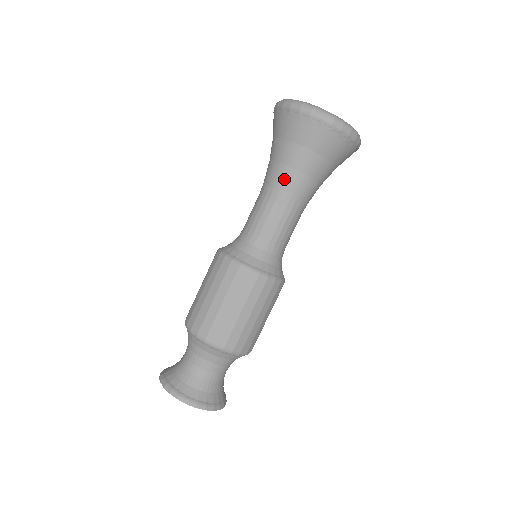
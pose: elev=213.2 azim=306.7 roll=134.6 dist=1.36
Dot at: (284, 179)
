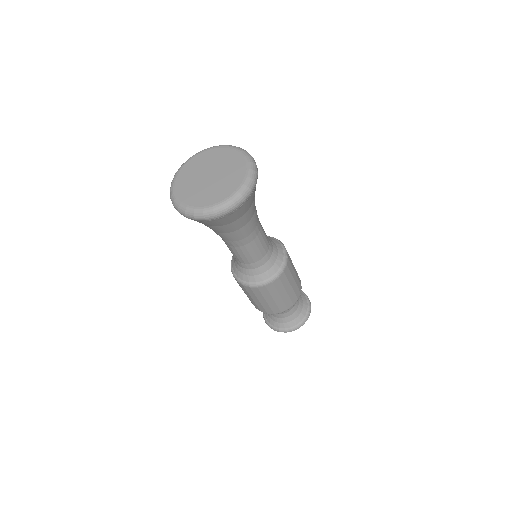
Dot at: (217, 234)
